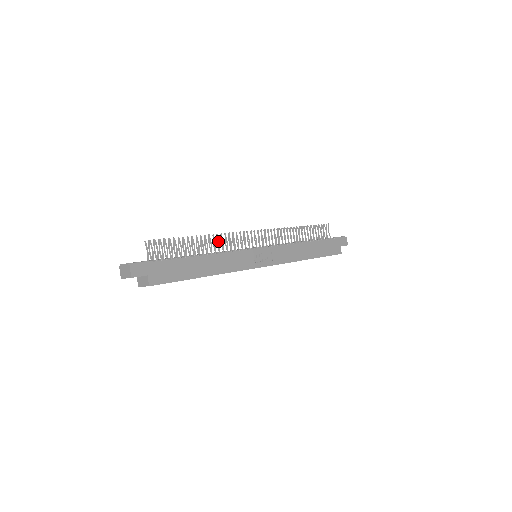
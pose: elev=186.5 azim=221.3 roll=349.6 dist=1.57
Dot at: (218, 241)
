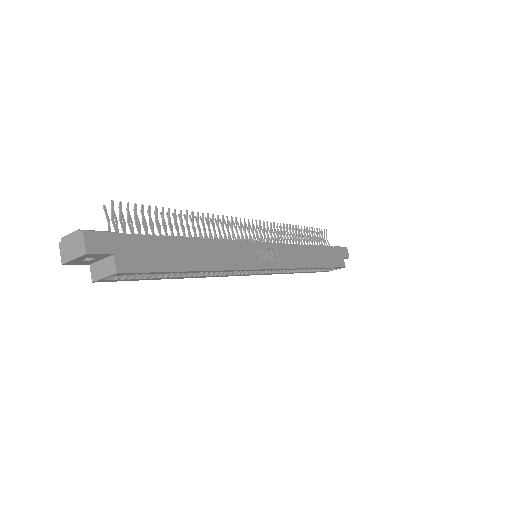
Dot at: occluded
